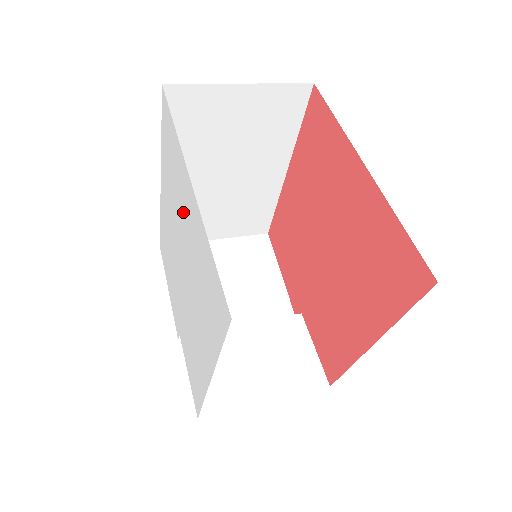
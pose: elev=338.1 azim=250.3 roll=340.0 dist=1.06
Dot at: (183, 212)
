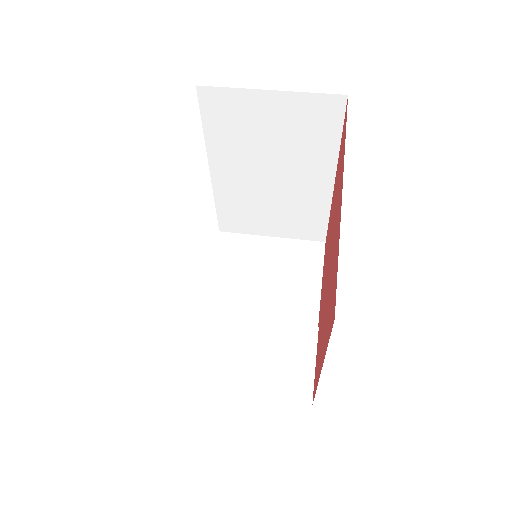
Dot at: occluded
